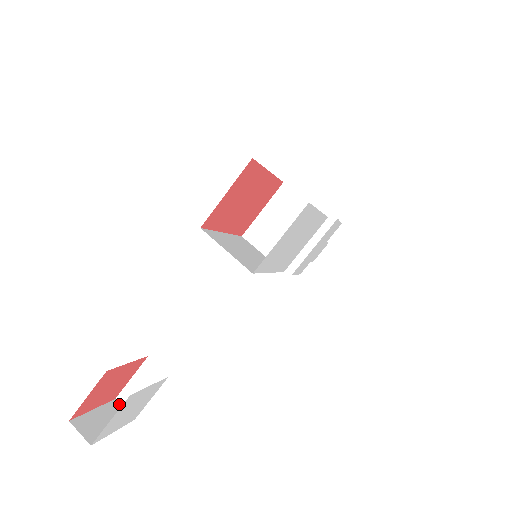
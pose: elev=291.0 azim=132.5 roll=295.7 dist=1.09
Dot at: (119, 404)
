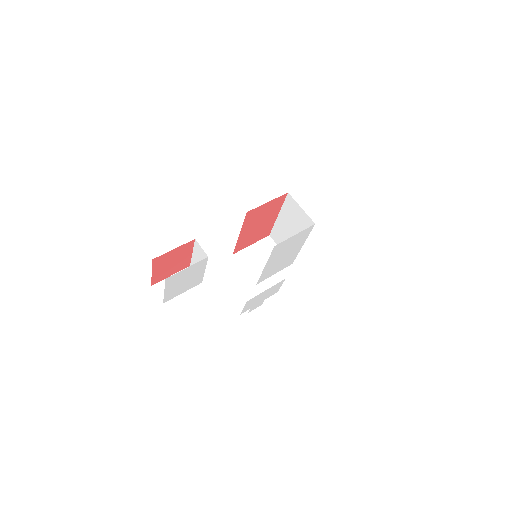
Dot at: (154, 290)
